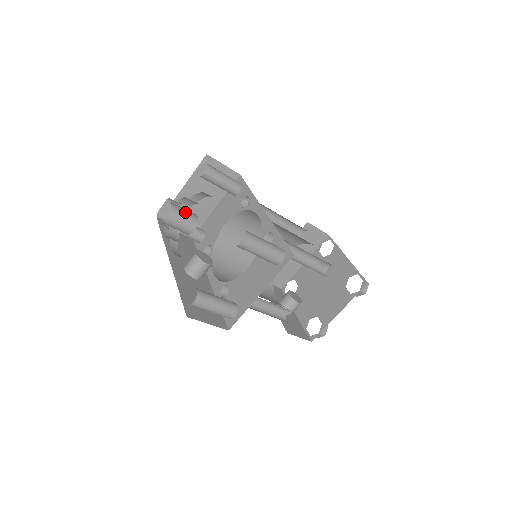
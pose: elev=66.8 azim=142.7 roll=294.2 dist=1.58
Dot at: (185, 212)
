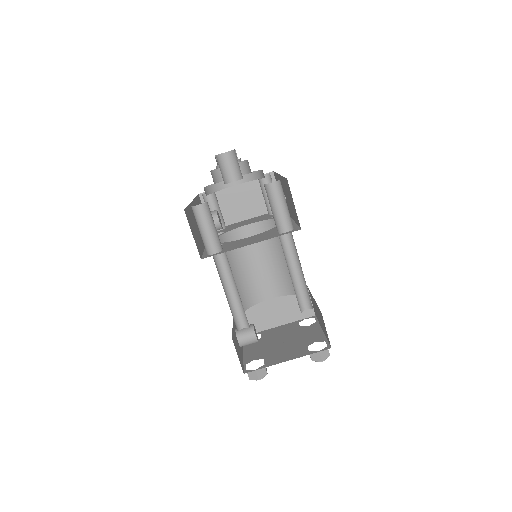
Dot at: (238, 164)
